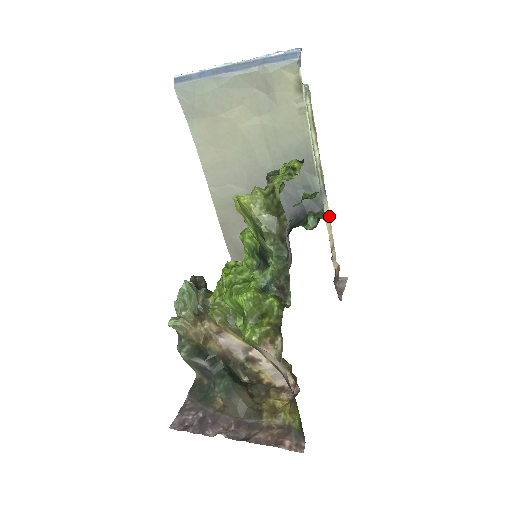
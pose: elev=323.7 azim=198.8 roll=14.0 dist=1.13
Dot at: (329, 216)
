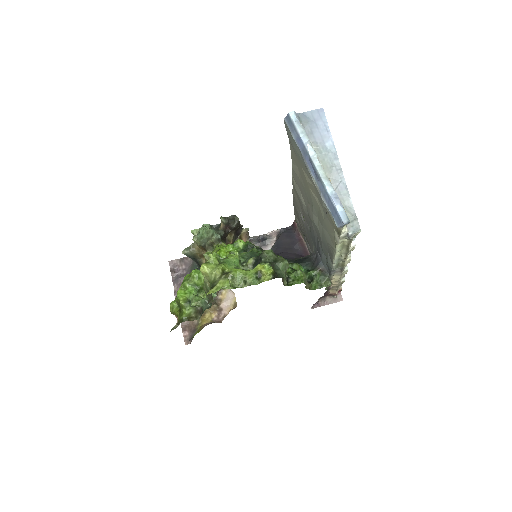
Dot at: (324, 285)
